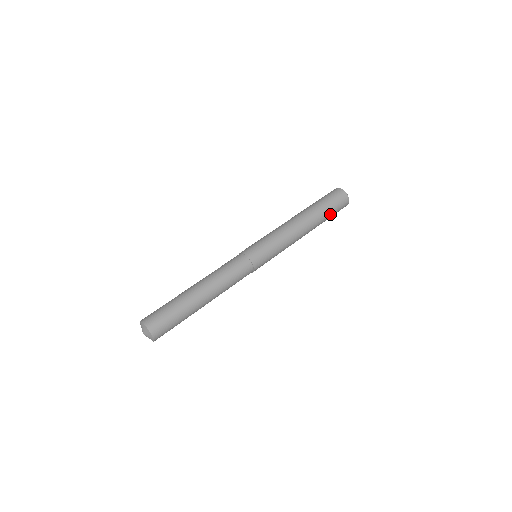
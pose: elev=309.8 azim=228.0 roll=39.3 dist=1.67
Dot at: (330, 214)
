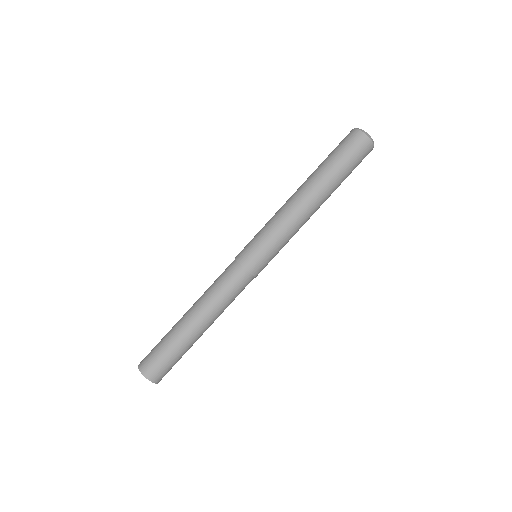
Dot at: occluded
